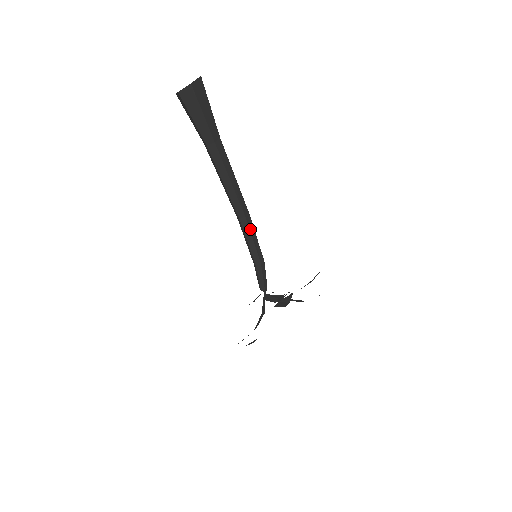
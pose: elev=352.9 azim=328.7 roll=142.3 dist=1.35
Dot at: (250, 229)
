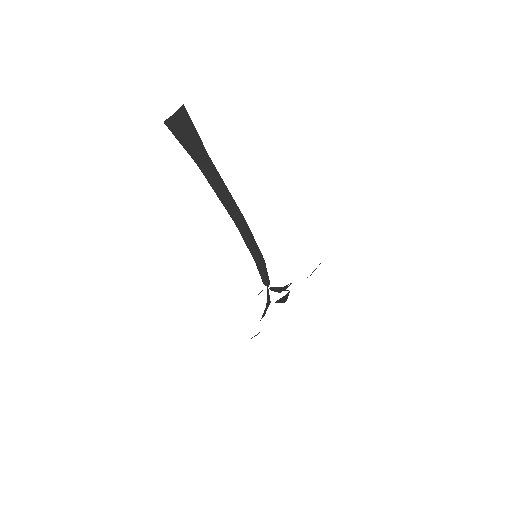
Dot at: (247, 233)
